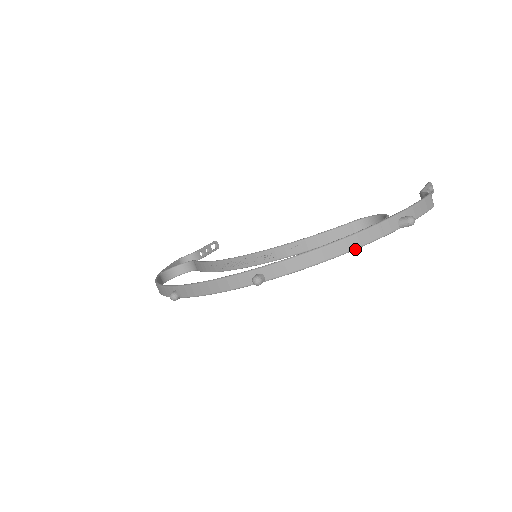
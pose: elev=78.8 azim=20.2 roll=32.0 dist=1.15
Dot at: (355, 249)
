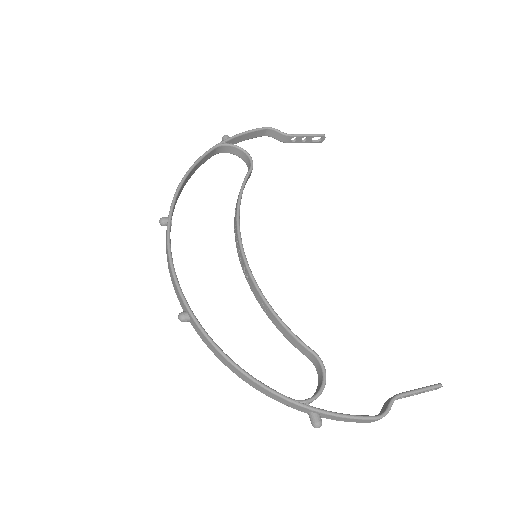
Dot at: (256, 388)
